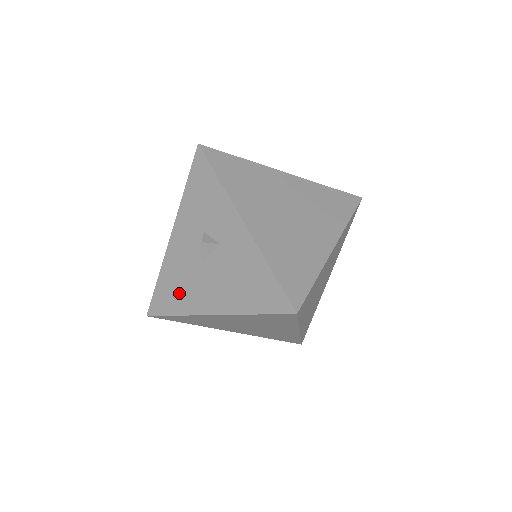
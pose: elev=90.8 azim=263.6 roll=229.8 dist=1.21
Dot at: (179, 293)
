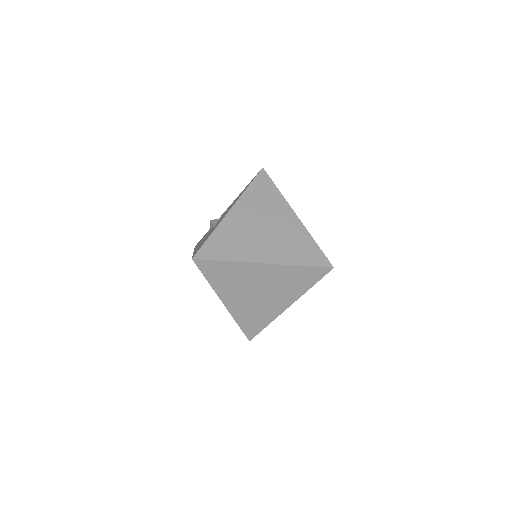
Dot at: occluded
